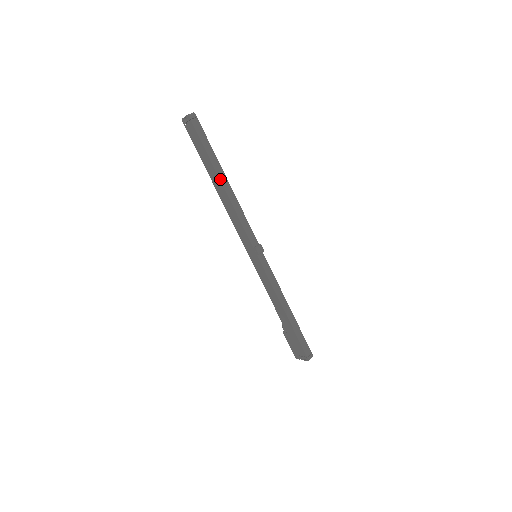
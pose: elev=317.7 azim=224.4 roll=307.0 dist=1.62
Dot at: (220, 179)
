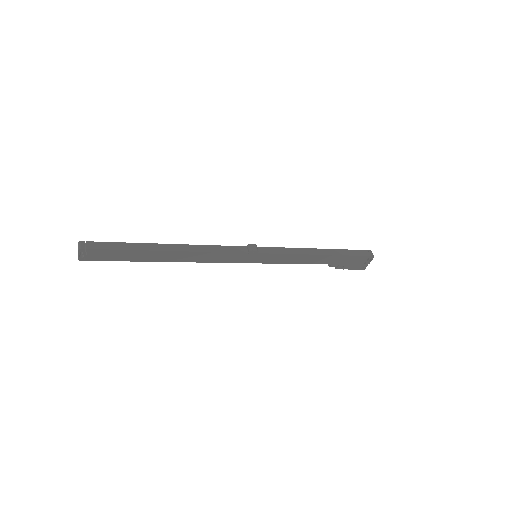
Dot at: (164, 251)
